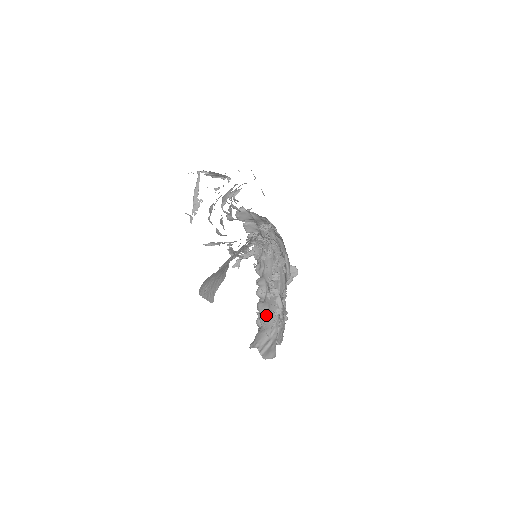
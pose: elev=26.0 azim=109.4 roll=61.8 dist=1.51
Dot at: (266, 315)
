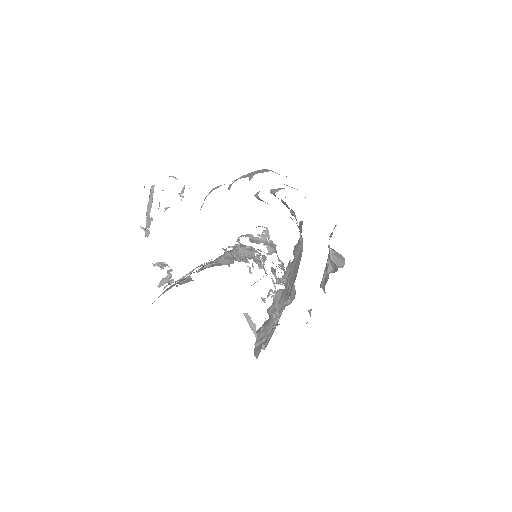
Dot at: (273, 310)
